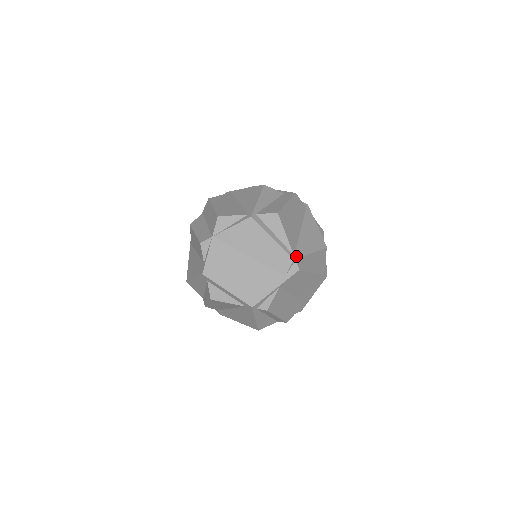
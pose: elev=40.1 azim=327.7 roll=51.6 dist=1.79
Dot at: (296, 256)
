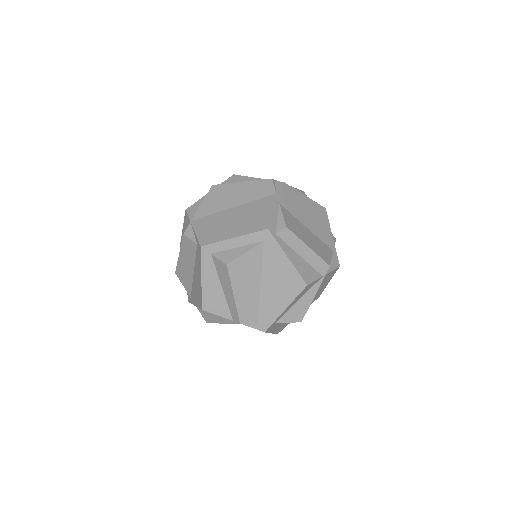
Dot at: occluded
